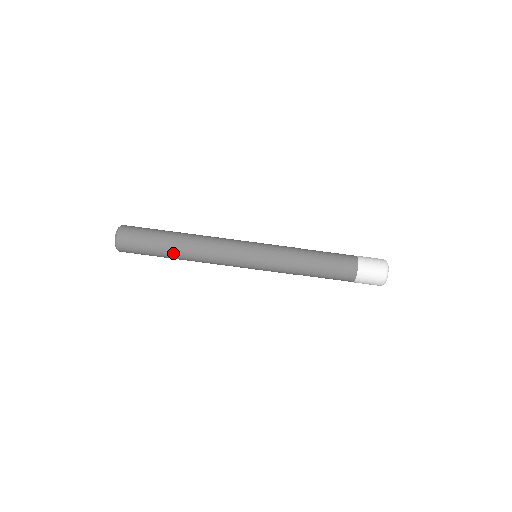
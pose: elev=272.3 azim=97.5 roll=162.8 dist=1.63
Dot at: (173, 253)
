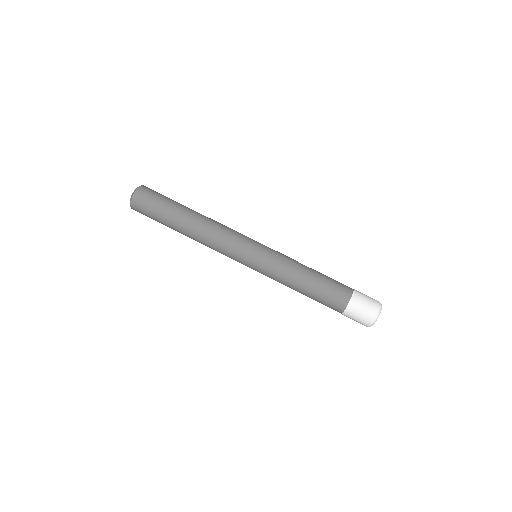
Dot at: (179, 226)
